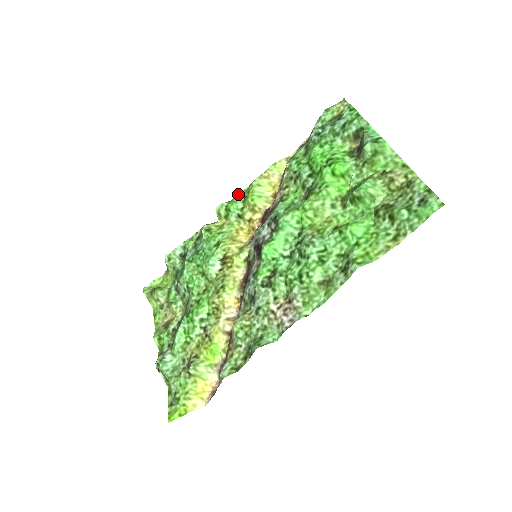
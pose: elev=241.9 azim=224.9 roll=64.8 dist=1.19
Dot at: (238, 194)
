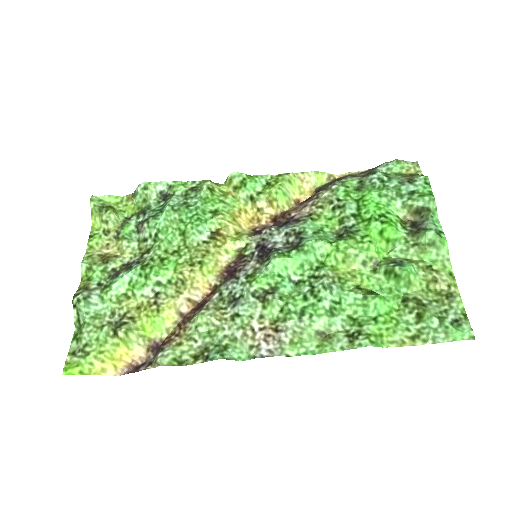
Dot at: (262, 175)
